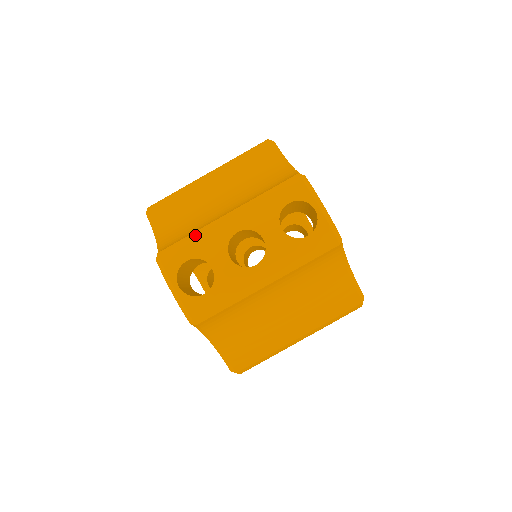
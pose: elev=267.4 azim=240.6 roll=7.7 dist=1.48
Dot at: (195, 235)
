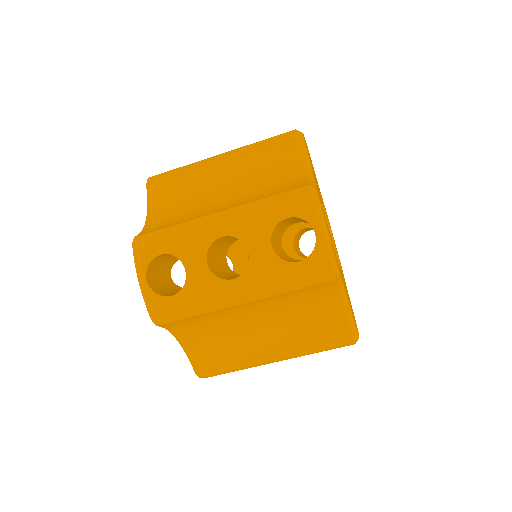
Dot at: (177, 228)
